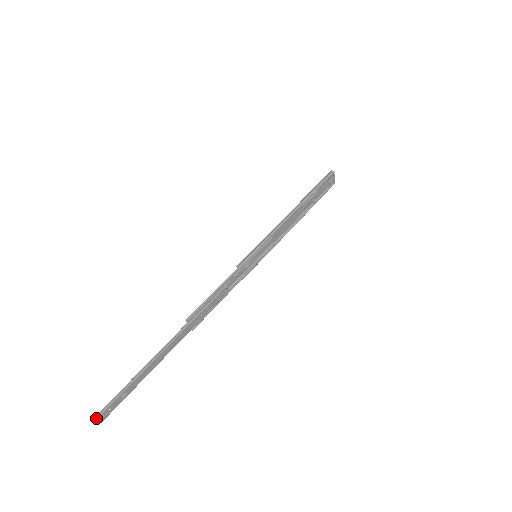
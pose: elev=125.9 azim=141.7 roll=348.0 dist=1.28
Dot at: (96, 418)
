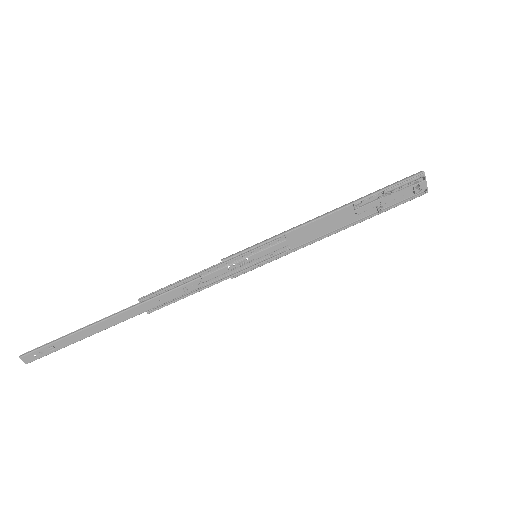
Dot at: (19, 356)
